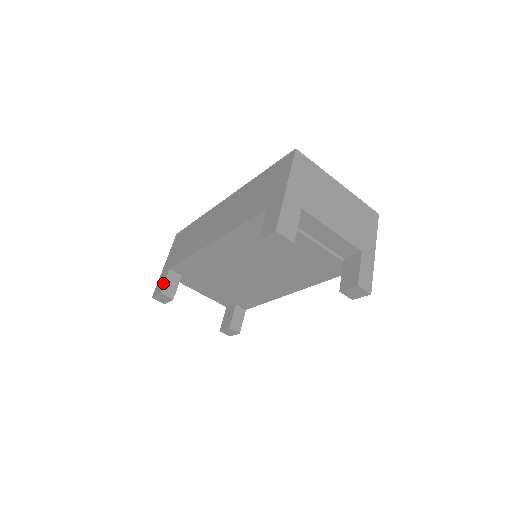
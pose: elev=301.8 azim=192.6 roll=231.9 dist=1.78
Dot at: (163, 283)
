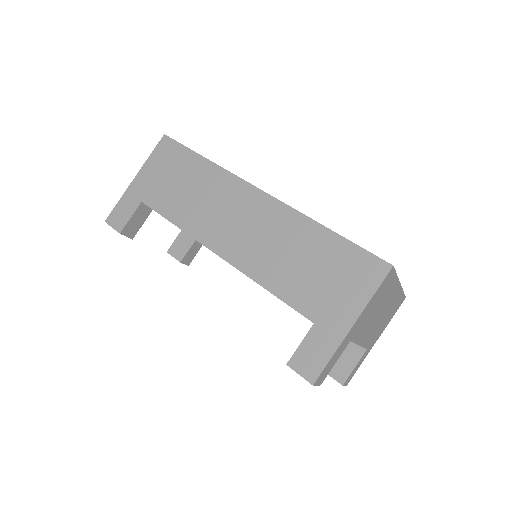
Dot at: (127, 219)
